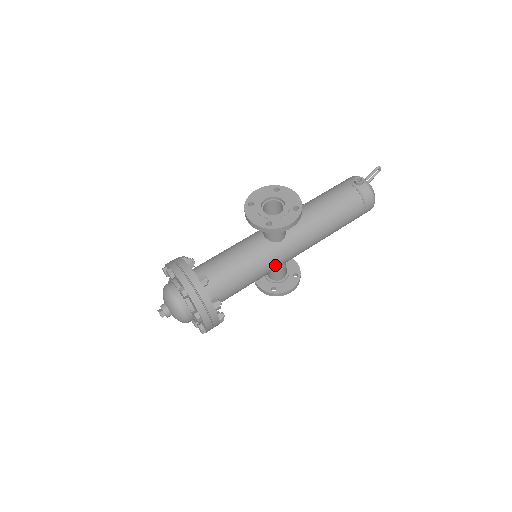
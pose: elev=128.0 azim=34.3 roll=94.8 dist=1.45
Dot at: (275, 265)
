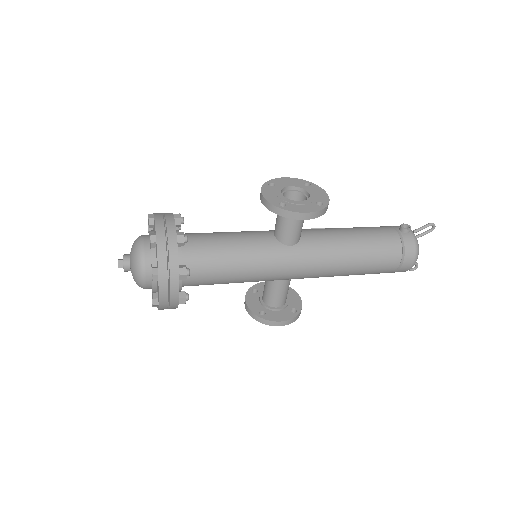
Dot at: (273, 271)
